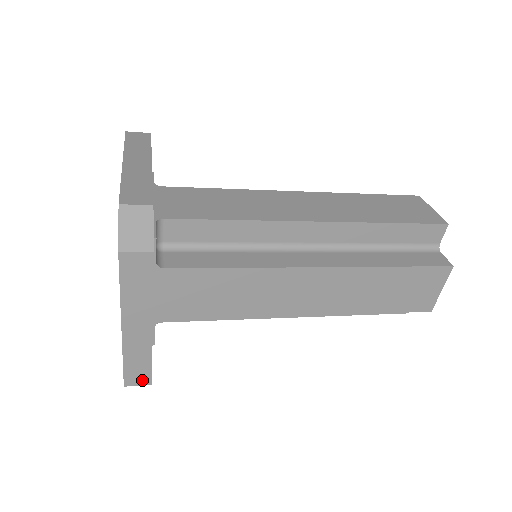
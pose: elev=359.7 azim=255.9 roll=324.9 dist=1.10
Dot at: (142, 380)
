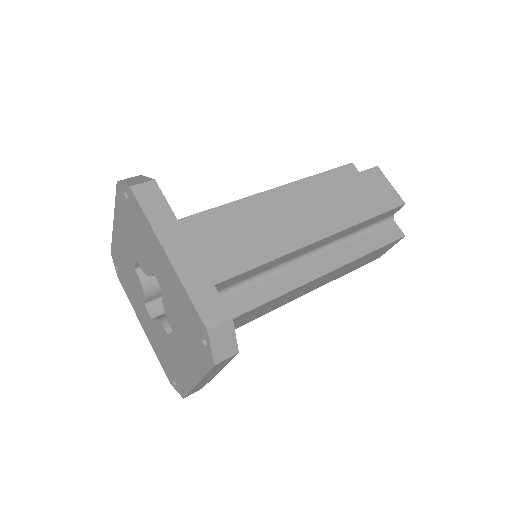
Dot at: (197, 390)
